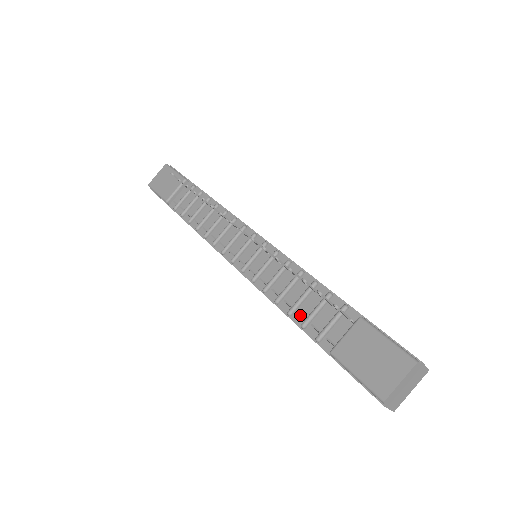
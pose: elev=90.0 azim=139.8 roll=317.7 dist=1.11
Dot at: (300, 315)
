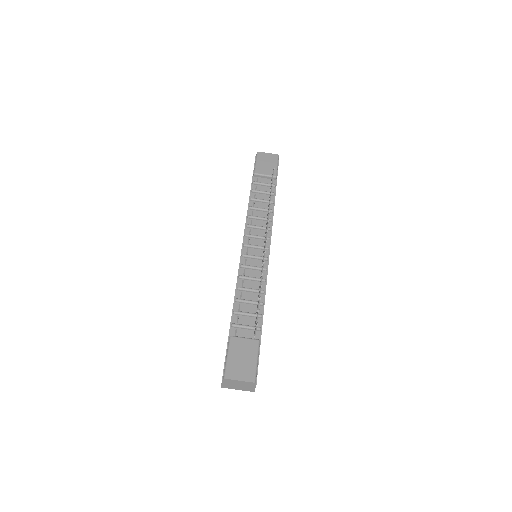
Dot at: (239, 306)
